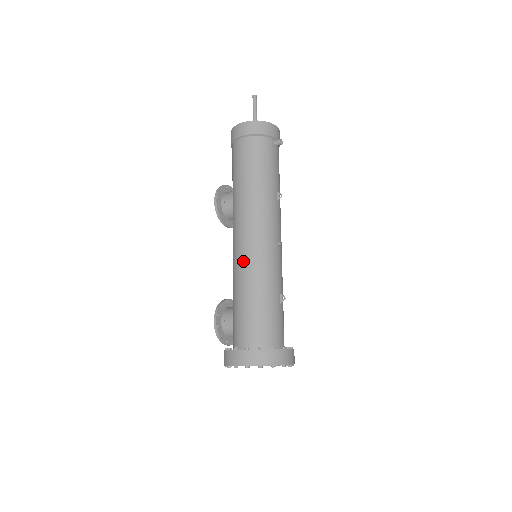
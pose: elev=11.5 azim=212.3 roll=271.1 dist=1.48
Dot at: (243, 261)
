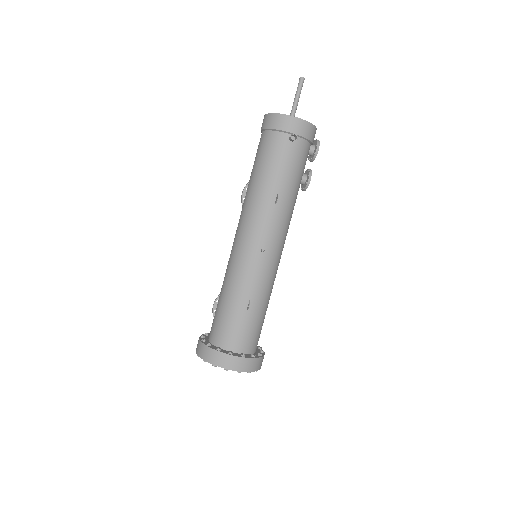
Dot at: (229, 259)
